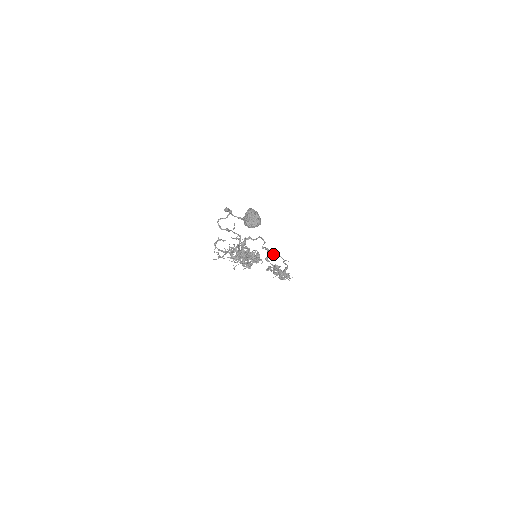
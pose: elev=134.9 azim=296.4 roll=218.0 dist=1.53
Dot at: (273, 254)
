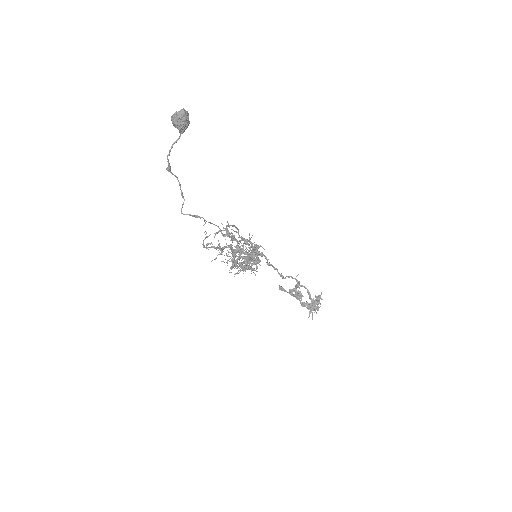
Dot at: (277, 271)
